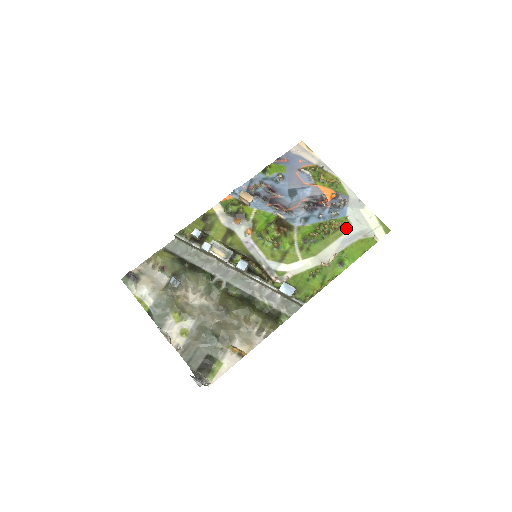
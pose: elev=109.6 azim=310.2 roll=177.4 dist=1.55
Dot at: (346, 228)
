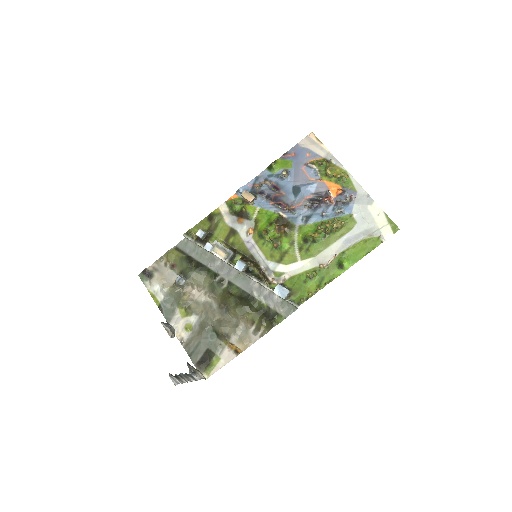
Dot at: (350, 227)
